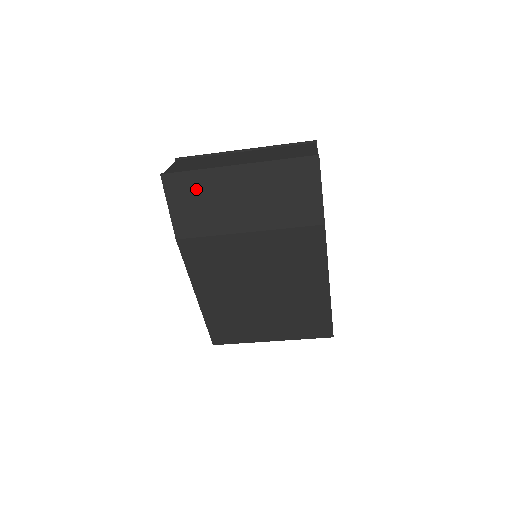
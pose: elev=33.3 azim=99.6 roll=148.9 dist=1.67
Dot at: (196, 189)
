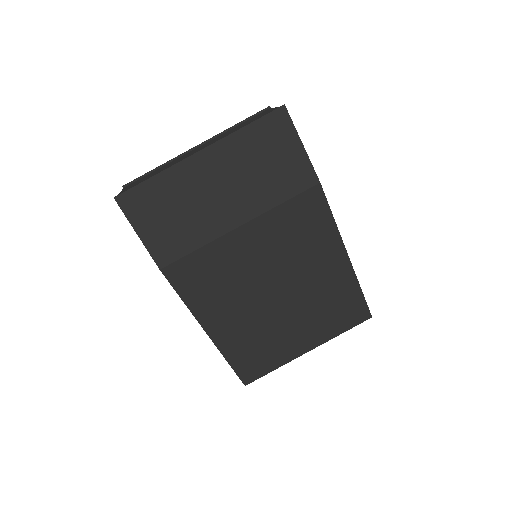
Dot at: (162, 199)
